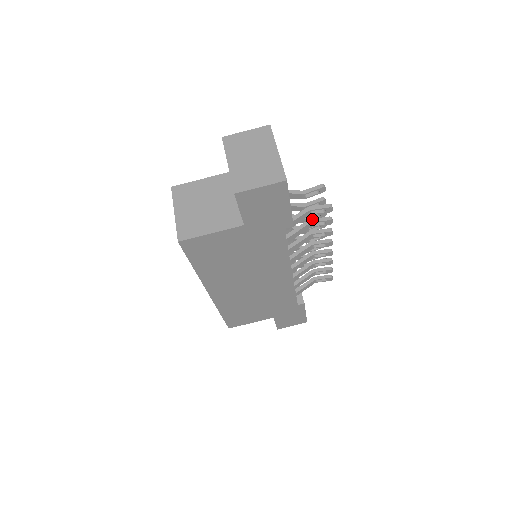
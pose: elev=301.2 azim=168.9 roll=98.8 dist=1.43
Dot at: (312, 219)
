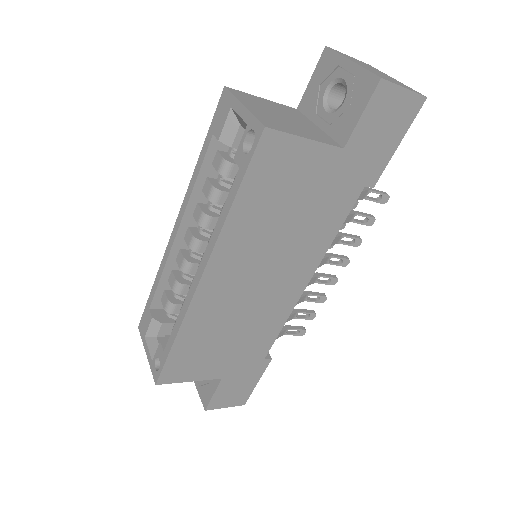
Dot at: (356, 211)
